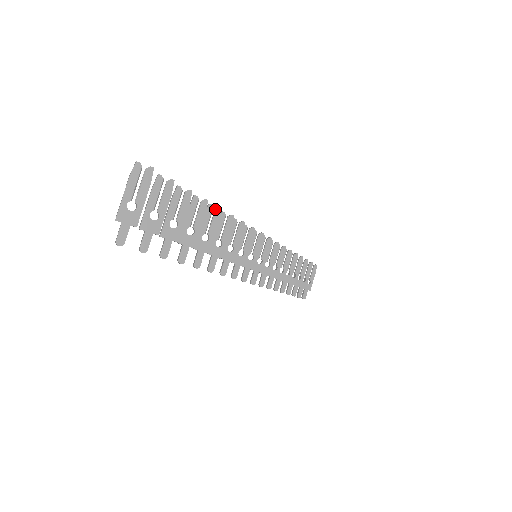
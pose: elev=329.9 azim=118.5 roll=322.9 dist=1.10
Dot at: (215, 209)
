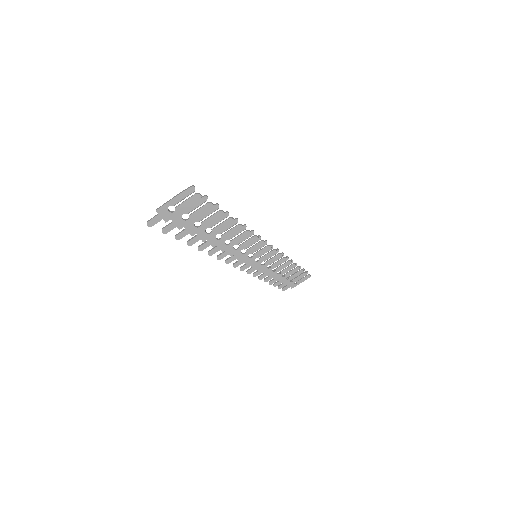
Dot at: (238, 224)
